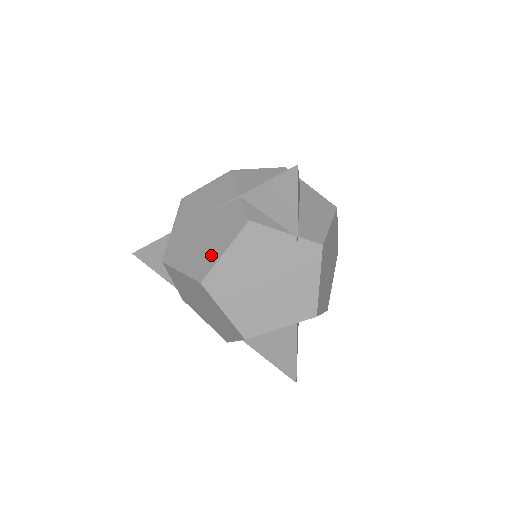
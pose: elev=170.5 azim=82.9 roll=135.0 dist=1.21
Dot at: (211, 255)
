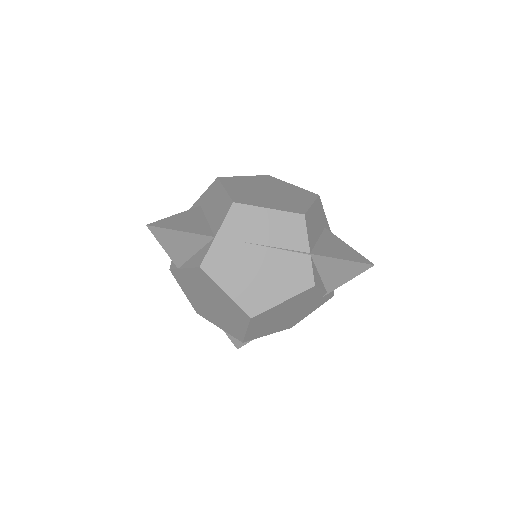
Dot at: (267, 297)
